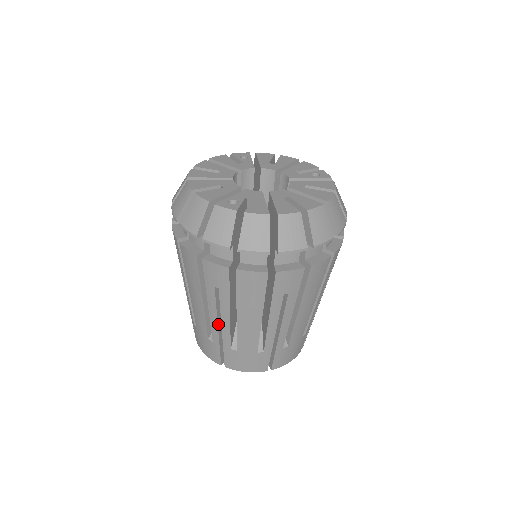
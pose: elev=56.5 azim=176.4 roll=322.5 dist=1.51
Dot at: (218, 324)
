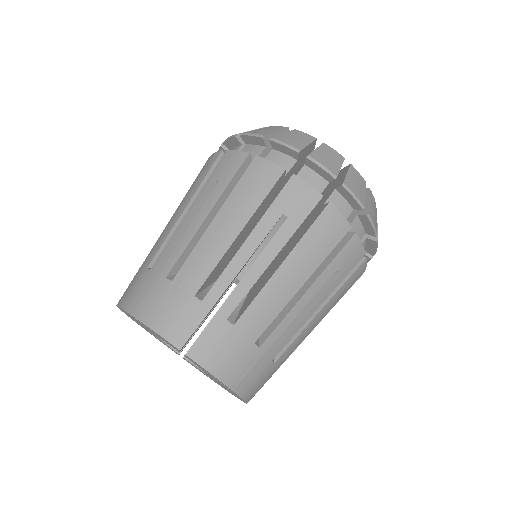
Dot at: occluded
